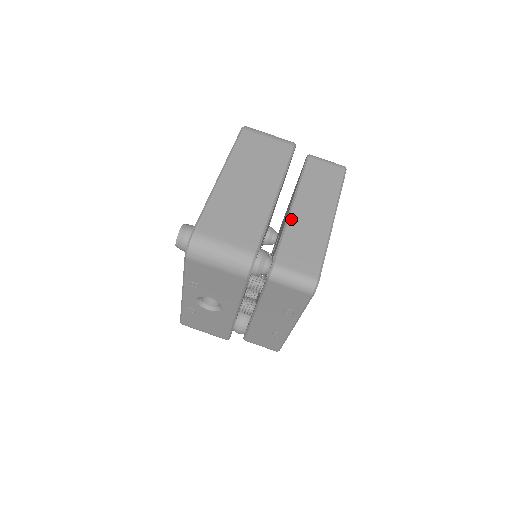
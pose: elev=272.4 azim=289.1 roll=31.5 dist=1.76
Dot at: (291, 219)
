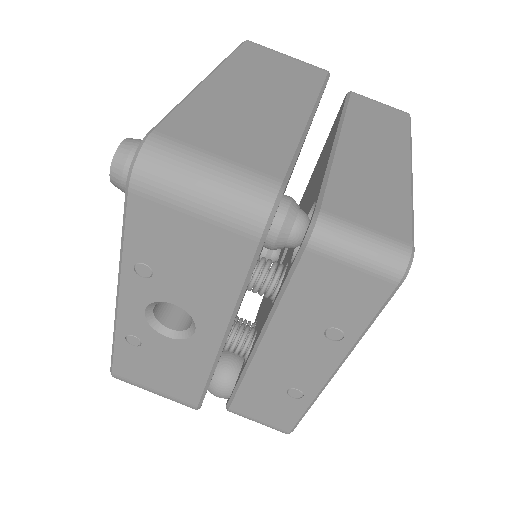
Dot at: (339, 154)
